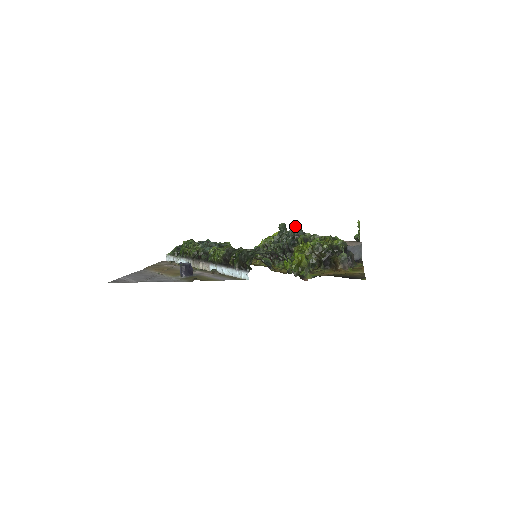
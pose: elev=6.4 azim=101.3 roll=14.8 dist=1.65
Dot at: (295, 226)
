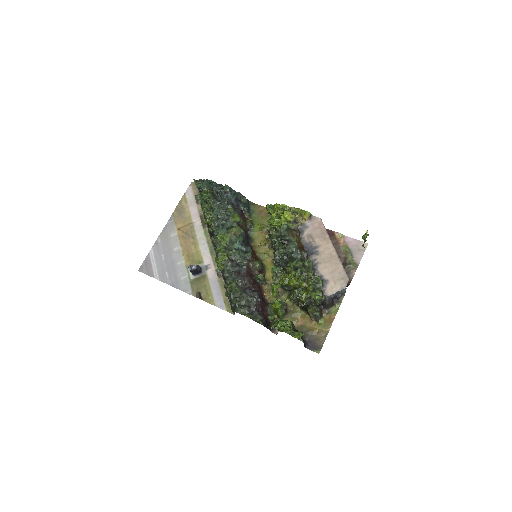
Dot at: (288, 252)
